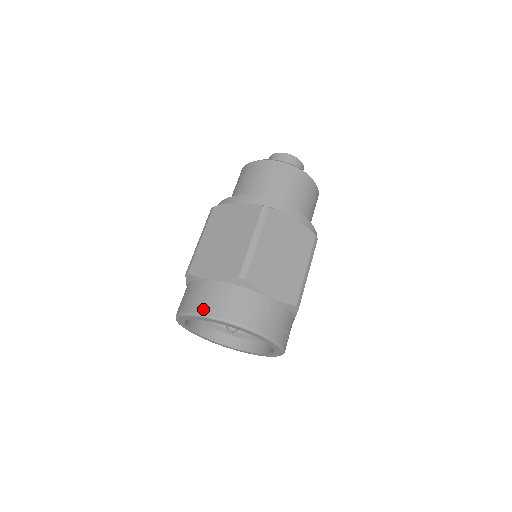
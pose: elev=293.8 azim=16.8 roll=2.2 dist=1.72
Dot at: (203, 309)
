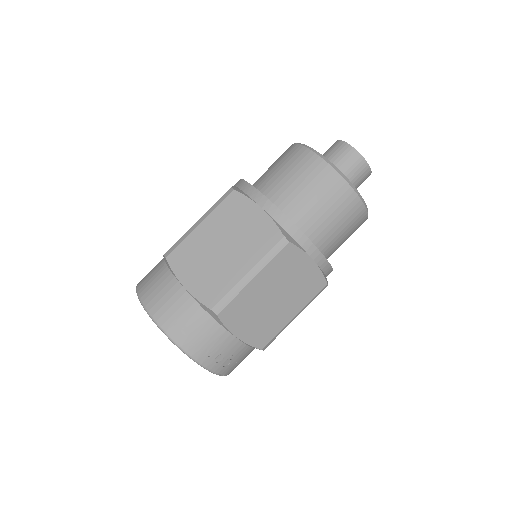
Dot at: (141, 280)
